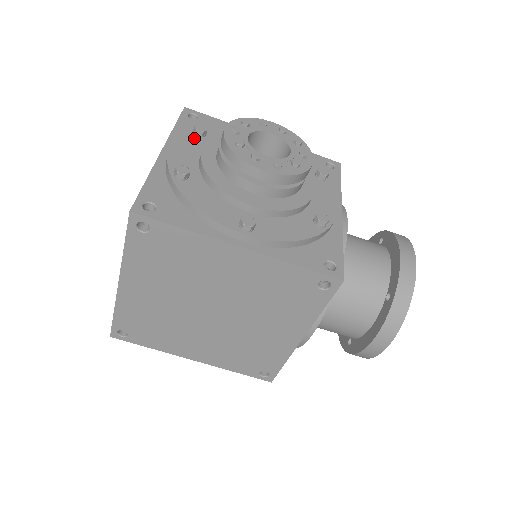
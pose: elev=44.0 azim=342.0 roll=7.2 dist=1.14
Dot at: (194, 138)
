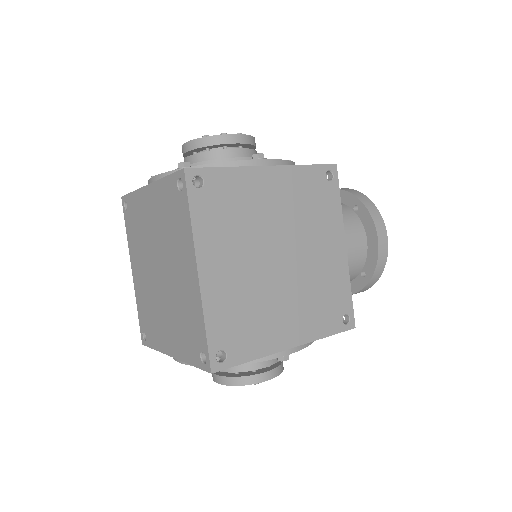
Dot at: occluded
